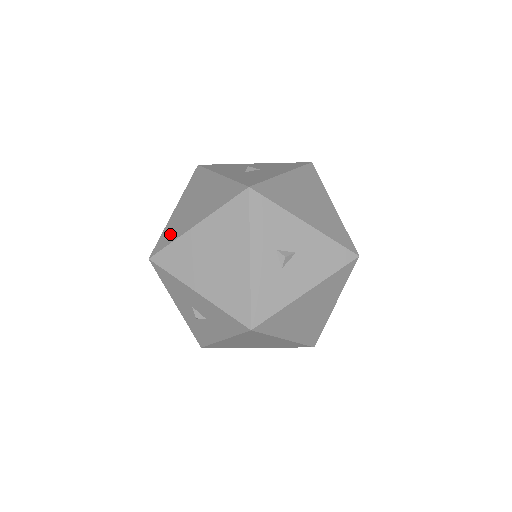
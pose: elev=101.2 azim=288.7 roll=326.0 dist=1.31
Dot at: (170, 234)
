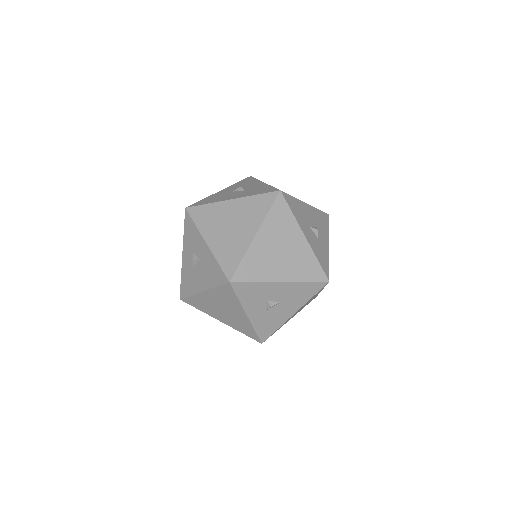
Dot at: (198, 305)
